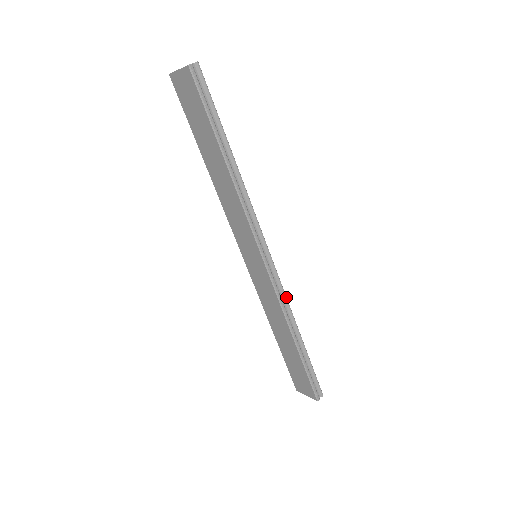
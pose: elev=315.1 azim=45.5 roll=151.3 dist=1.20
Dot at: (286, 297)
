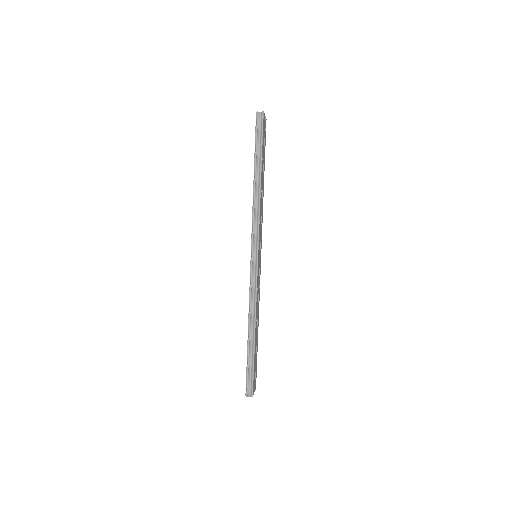
Dot at: (256, 294)
